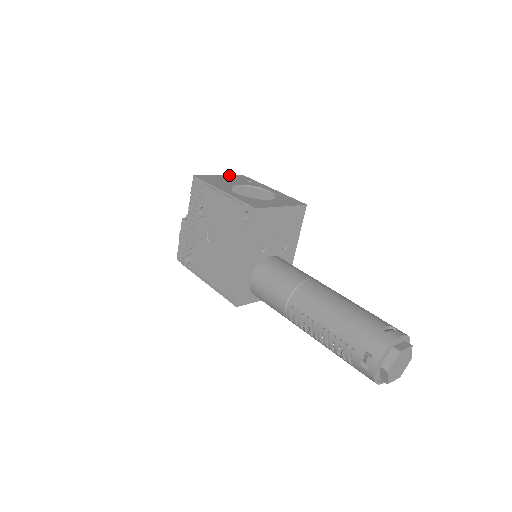
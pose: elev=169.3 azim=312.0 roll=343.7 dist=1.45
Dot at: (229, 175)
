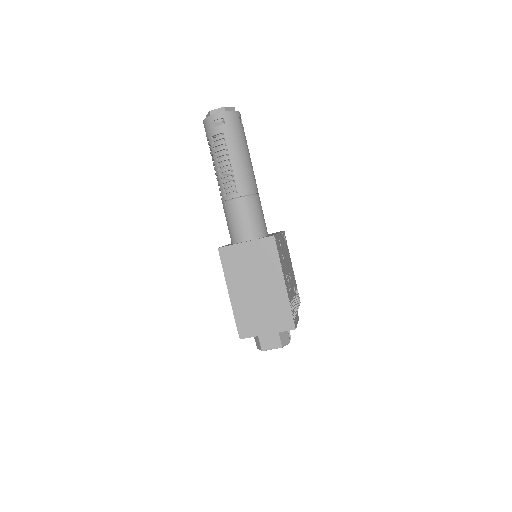
Dot at: occluded
